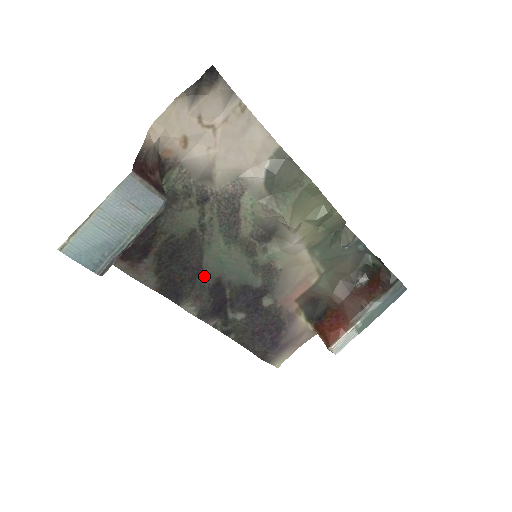
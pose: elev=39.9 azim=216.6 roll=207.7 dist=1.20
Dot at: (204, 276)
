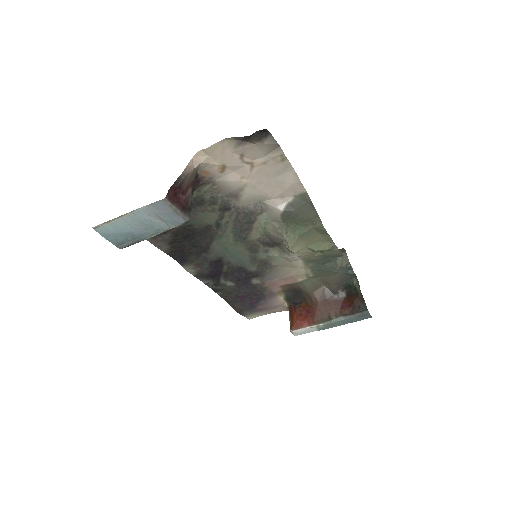
Dot at: (209, 253)
